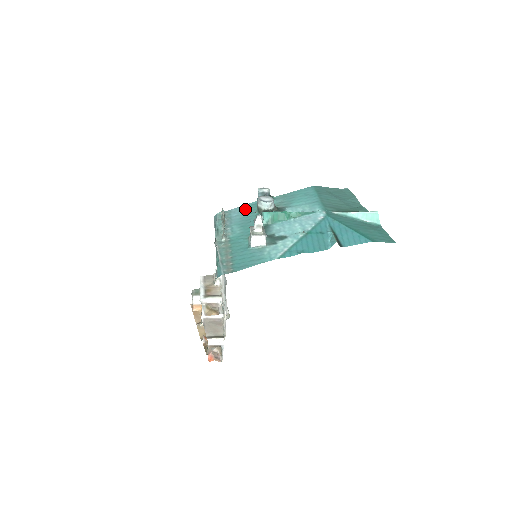
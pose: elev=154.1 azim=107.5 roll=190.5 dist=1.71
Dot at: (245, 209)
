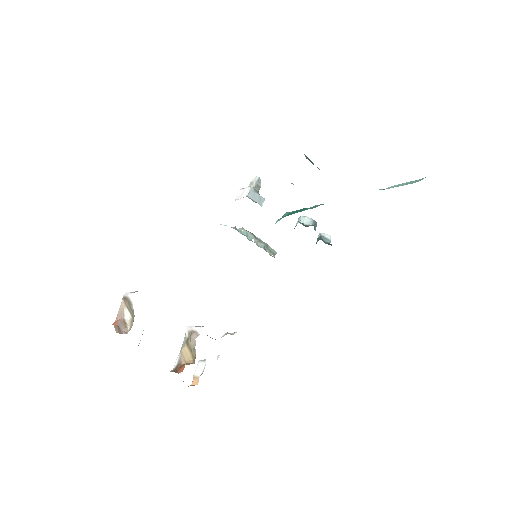
Dot at: occluded
